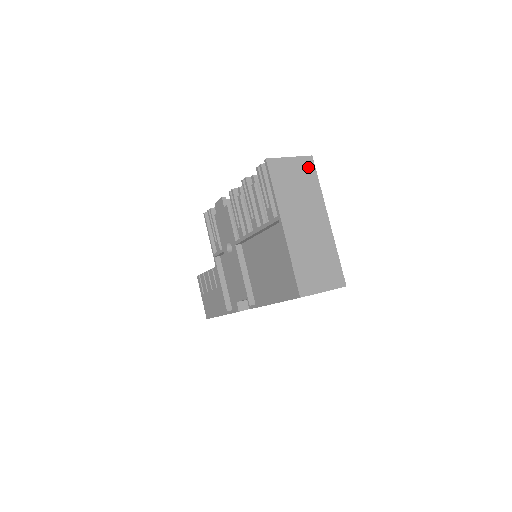
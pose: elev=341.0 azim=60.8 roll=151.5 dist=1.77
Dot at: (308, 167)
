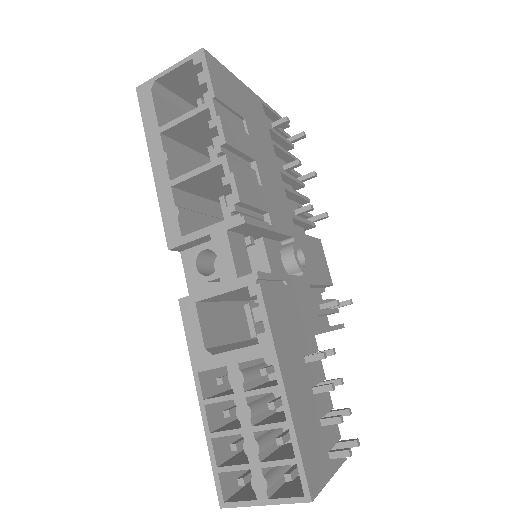
Dot at: occluded
